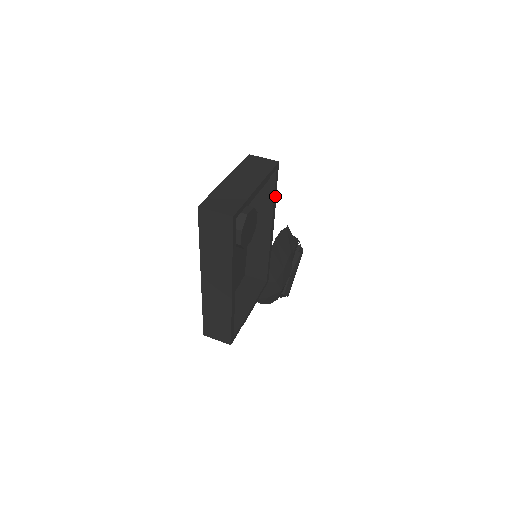
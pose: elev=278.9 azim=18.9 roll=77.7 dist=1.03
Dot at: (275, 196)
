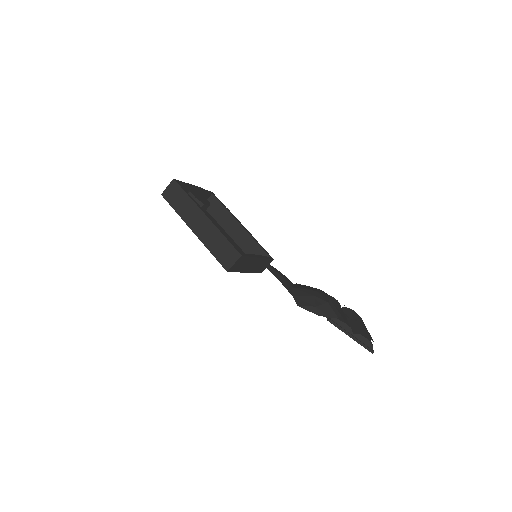
Dot at: (225, 207)
